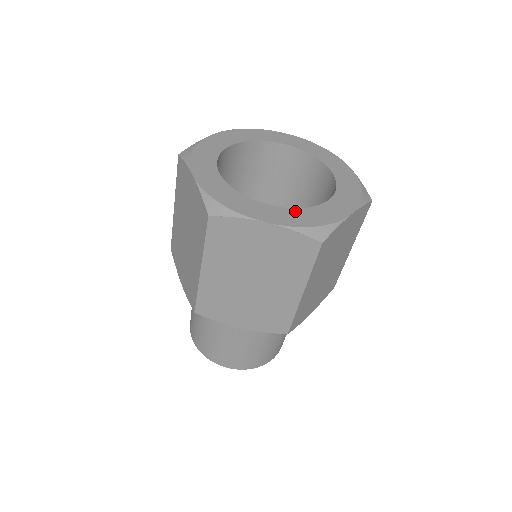
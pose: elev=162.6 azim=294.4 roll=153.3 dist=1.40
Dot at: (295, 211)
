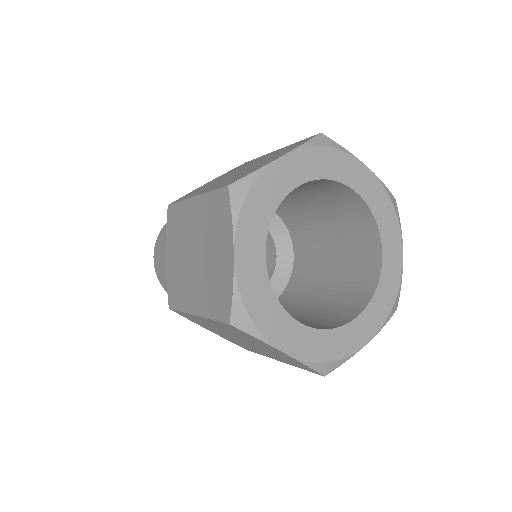
Dot at: (374, 302)
